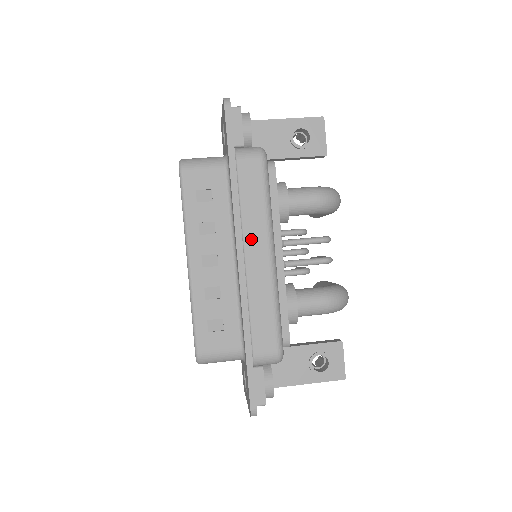
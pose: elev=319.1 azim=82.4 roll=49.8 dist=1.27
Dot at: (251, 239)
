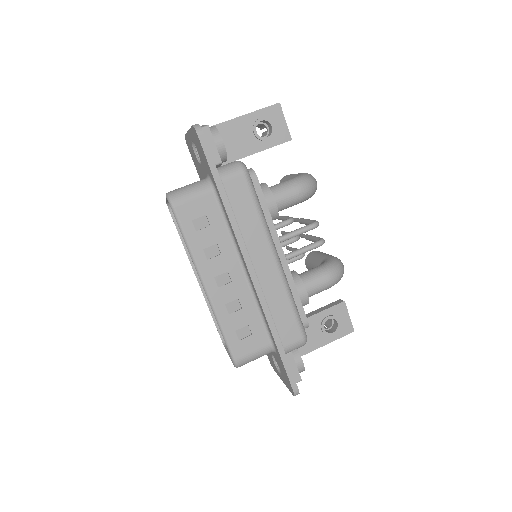
Dot at: (255, 250)
